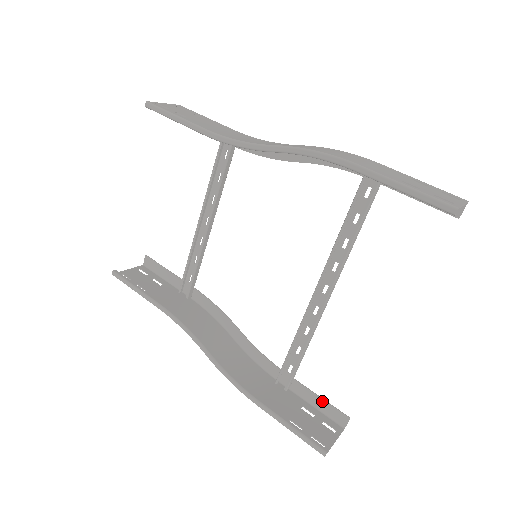
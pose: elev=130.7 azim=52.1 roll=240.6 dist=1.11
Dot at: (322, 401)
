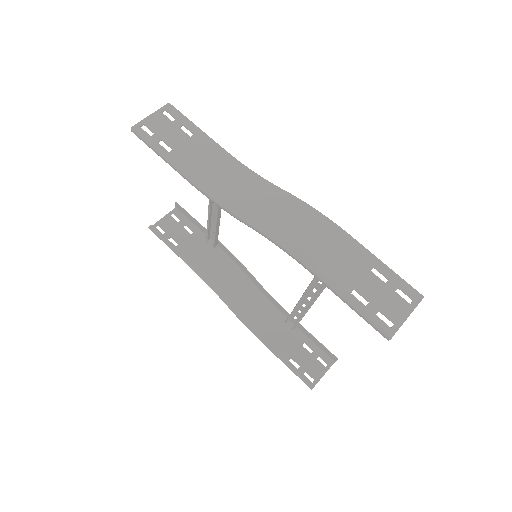
Dot at: (319, 343)
